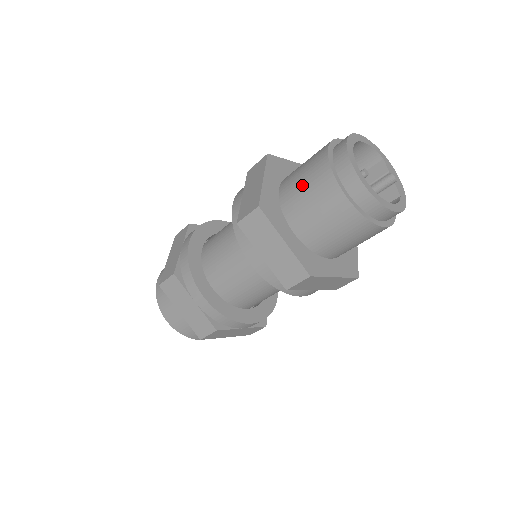
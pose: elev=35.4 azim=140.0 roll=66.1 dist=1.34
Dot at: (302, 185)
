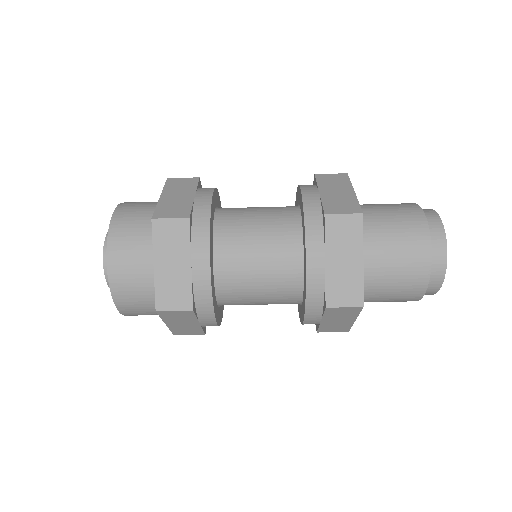
Dot at: (390, 222)
